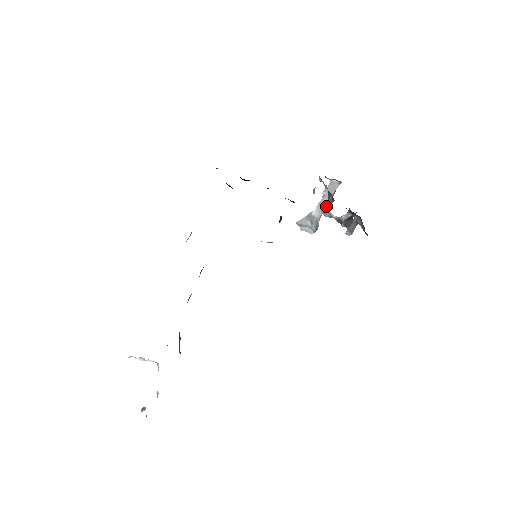
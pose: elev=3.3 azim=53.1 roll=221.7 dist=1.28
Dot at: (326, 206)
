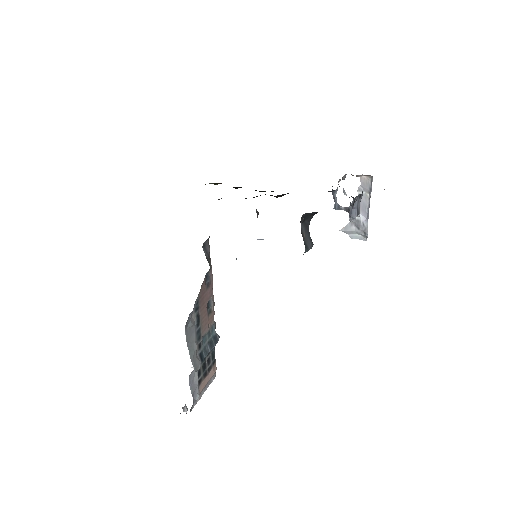
Dot at: (368, 206)
